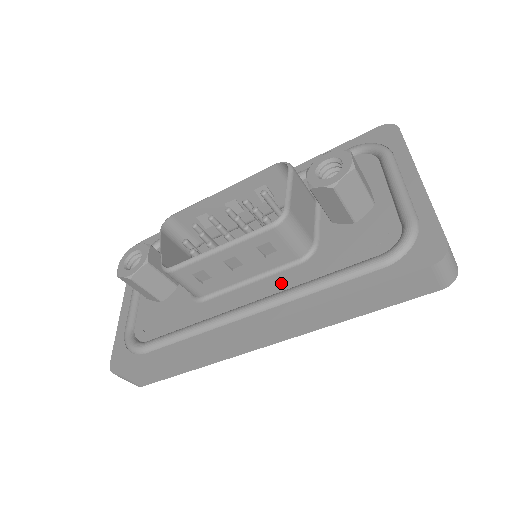
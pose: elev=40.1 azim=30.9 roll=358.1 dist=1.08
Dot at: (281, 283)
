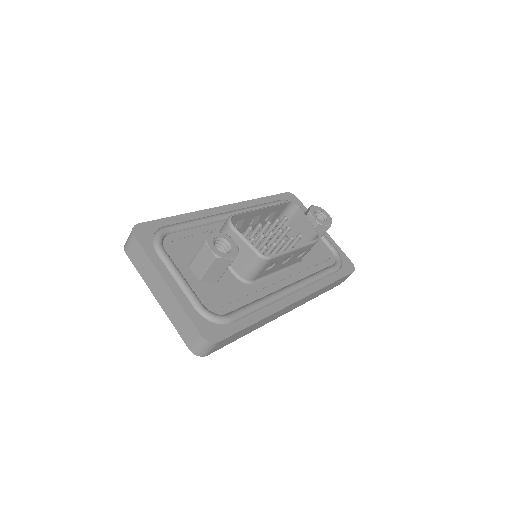
Dot at: (297, 275)
